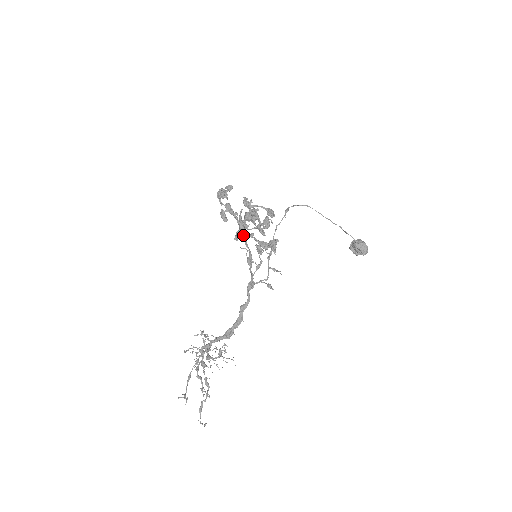
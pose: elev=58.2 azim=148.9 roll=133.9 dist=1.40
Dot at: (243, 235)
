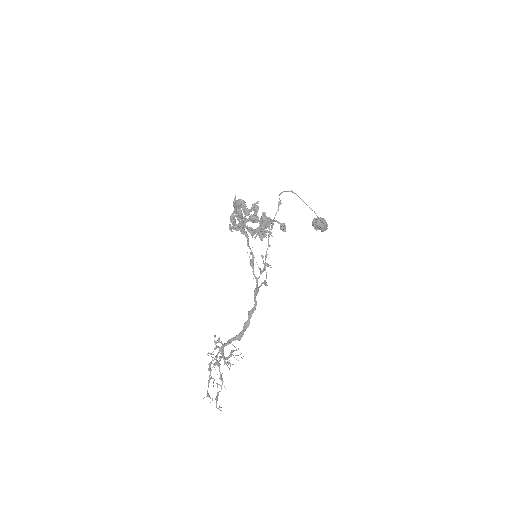
Dot at: (245, 234)
